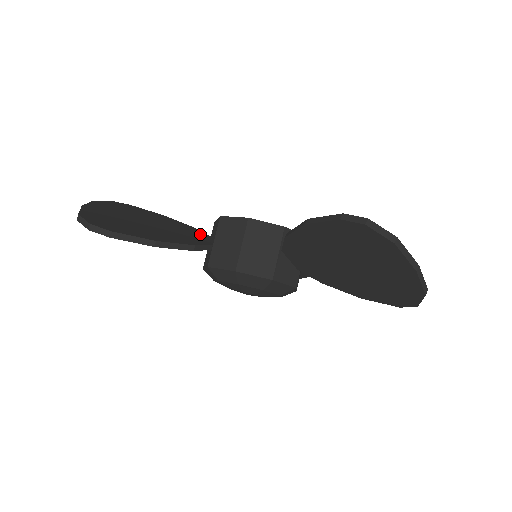
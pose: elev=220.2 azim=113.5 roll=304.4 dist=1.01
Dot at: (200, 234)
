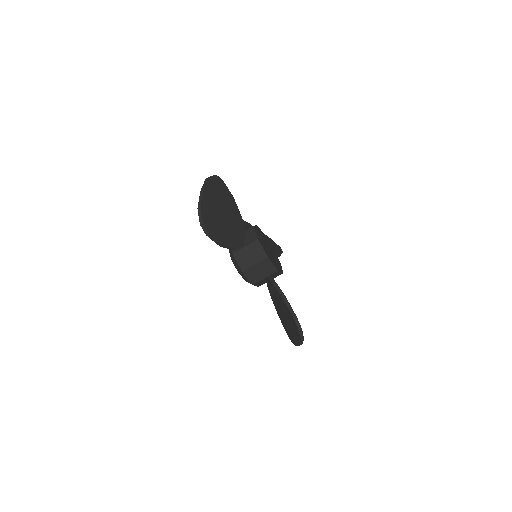
Dot at: (242, 230)
